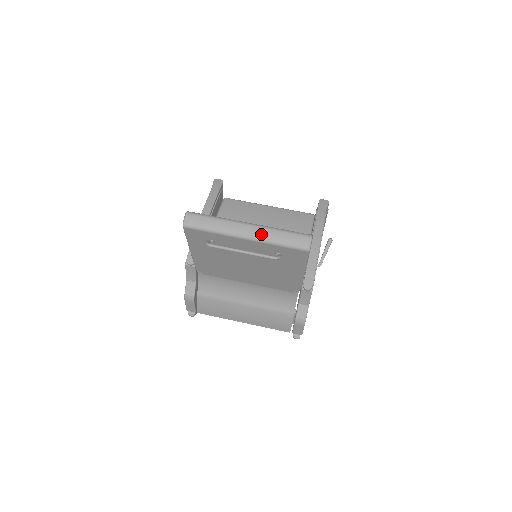
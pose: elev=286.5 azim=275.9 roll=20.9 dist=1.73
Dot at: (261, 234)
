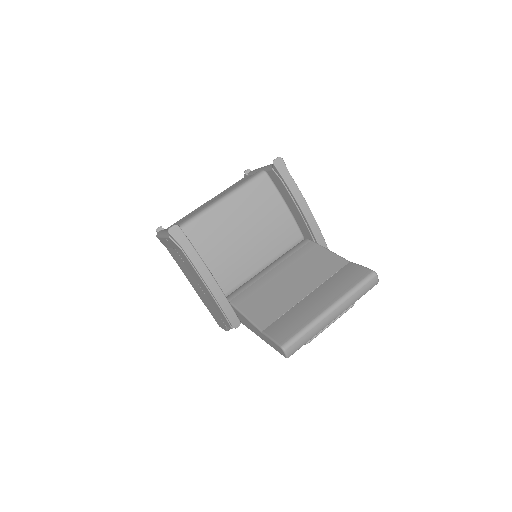
Dot at: (345, 307)
